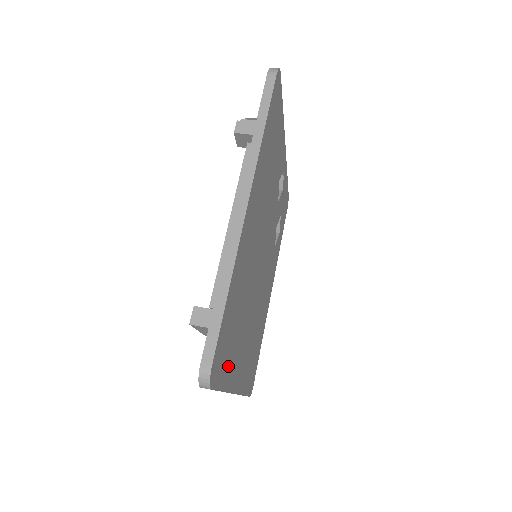
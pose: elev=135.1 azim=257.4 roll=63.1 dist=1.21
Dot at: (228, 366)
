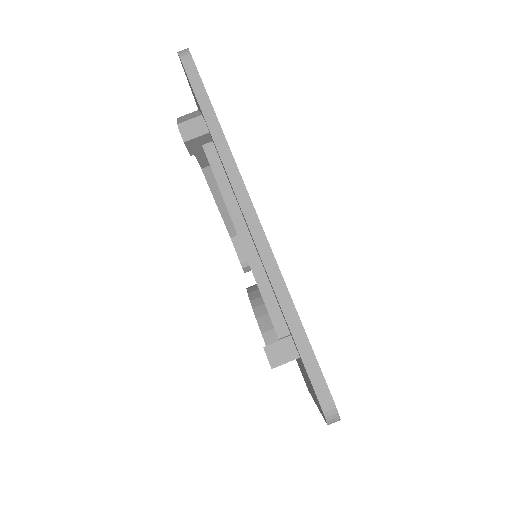
Dot at: occluded
